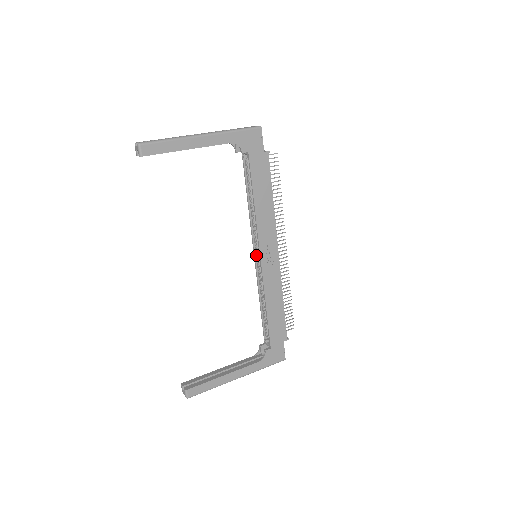
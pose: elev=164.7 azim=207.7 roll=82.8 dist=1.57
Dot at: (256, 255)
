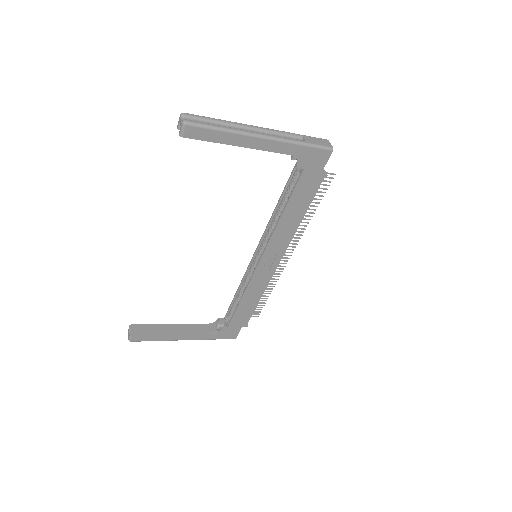
Dot at: (257, 253)
